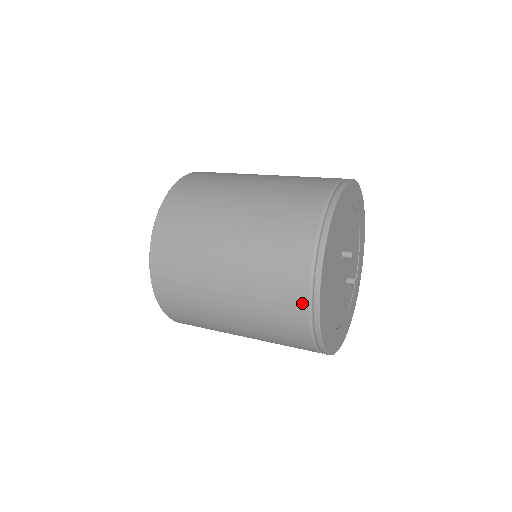
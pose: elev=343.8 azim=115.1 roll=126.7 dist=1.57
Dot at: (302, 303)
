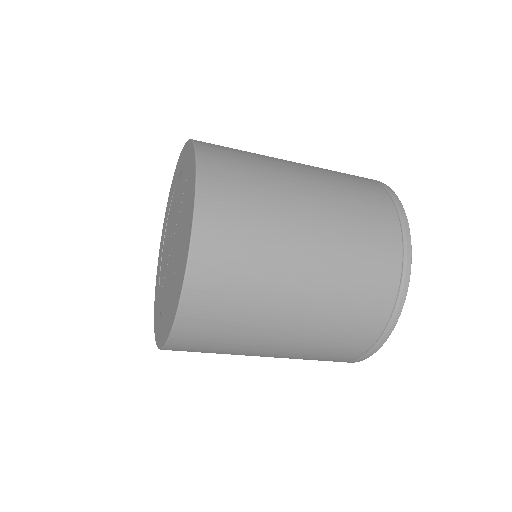
Dot at: (394, 274)
